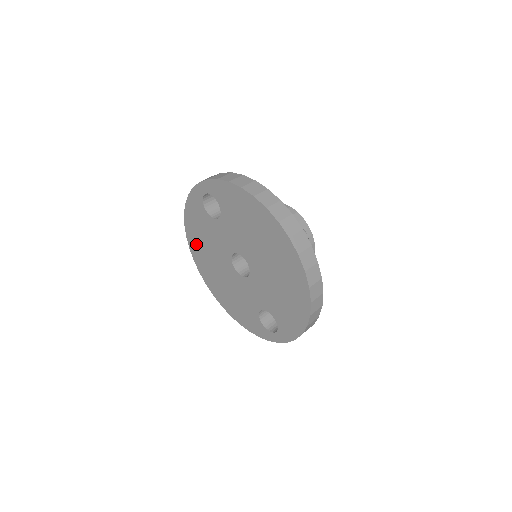
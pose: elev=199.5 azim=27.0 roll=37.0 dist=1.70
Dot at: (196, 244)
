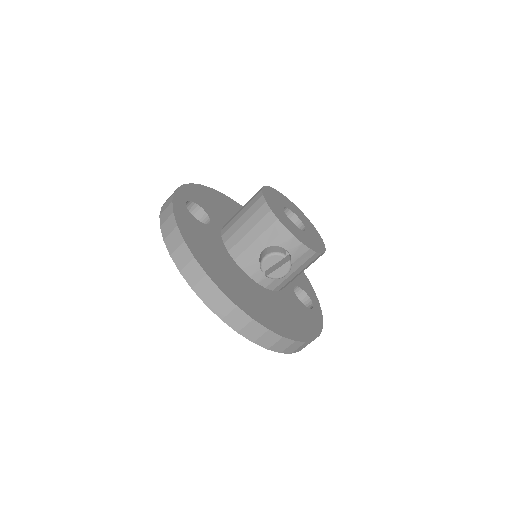
Dot at: occluded
